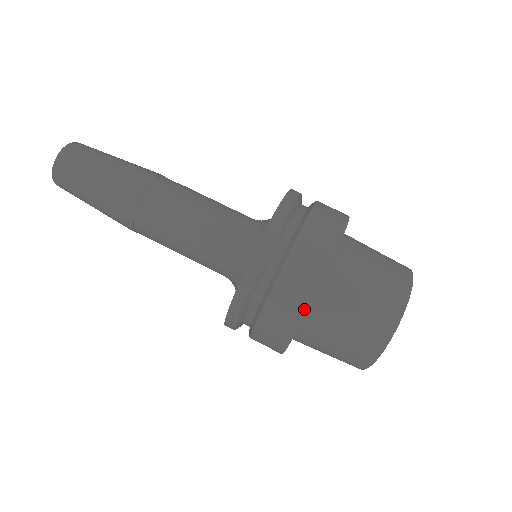
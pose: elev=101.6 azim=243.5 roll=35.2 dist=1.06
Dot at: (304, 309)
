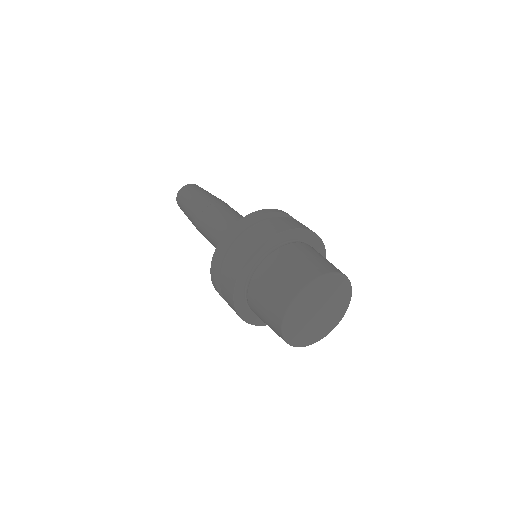
Dot at: (232, 294)
